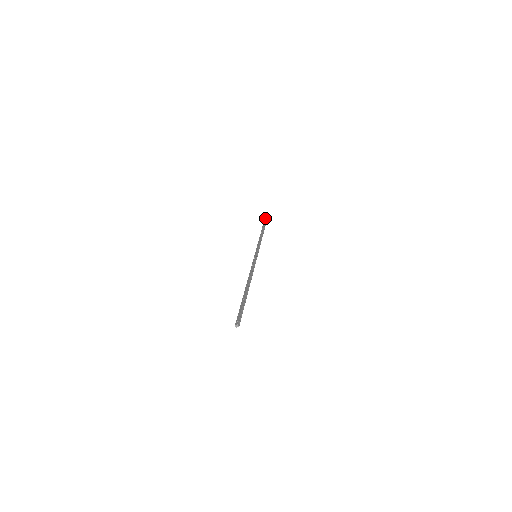
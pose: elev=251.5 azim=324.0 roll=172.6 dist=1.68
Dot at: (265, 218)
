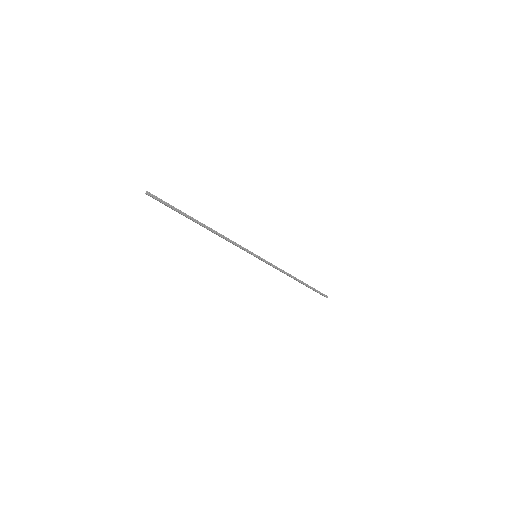
Dot at: occluded
